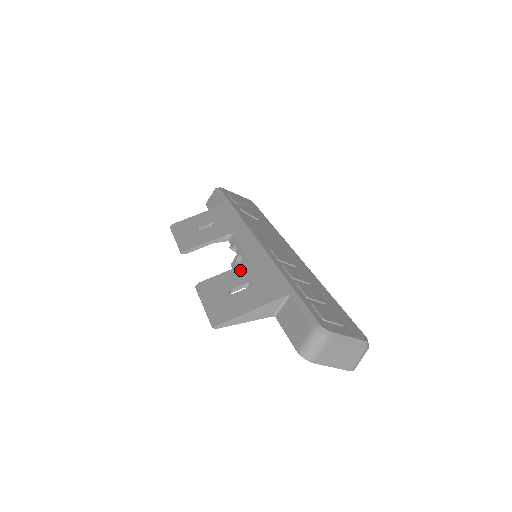
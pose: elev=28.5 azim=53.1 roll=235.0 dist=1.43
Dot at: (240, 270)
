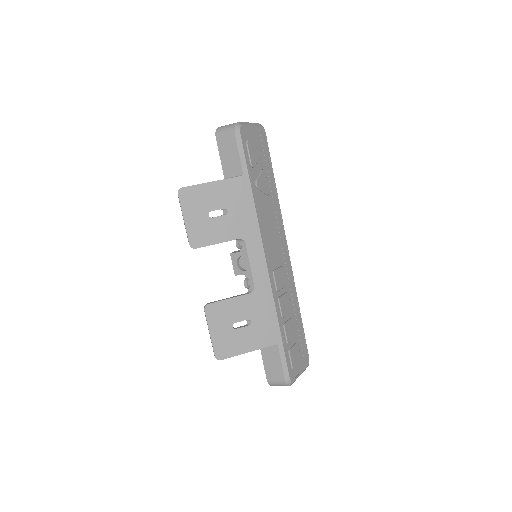
Dot at: (245, 301)
